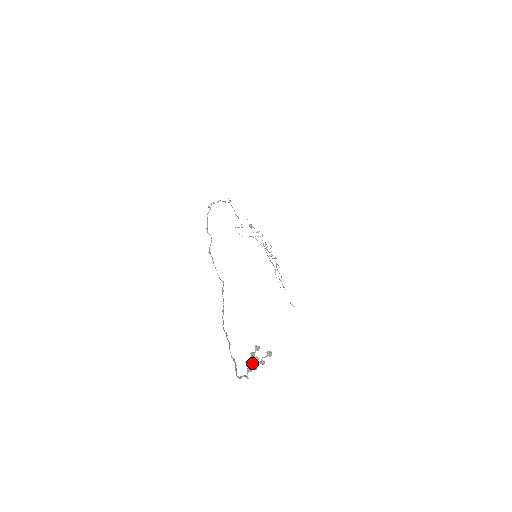
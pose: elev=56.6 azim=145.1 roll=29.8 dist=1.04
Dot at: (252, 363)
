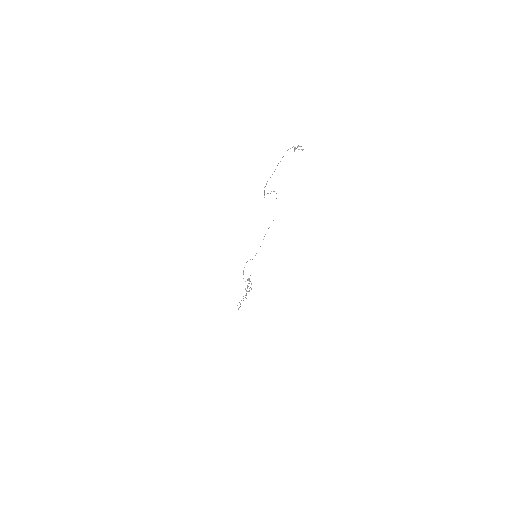
Dot at: (295, 149)
